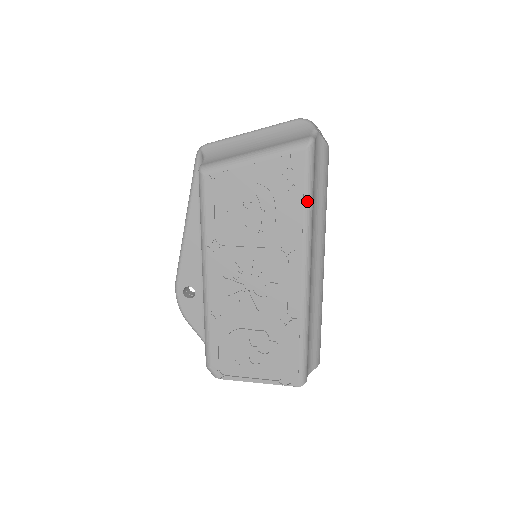
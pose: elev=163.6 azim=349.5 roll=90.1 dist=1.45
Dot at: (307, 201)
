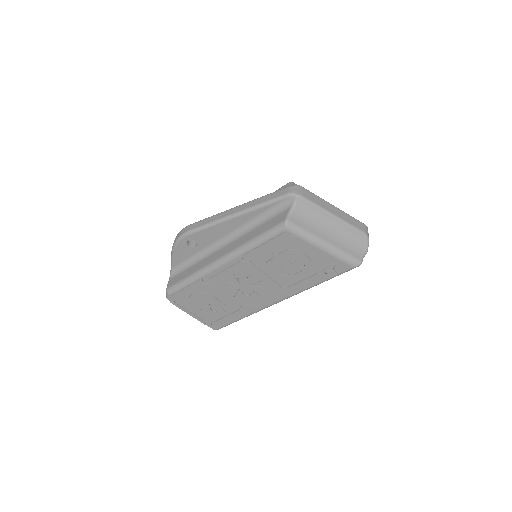
Dot at: (322, 282)
